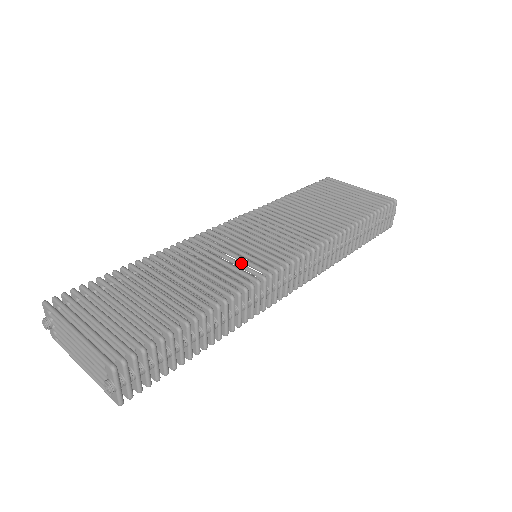
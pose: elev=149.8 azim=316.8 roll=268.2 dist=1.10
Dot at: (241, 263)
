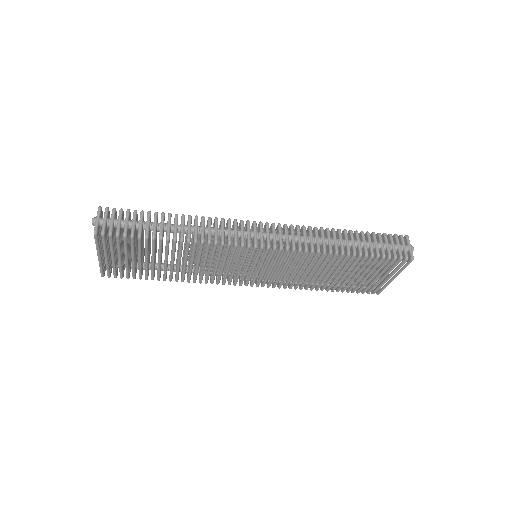
Dot at: occluded
